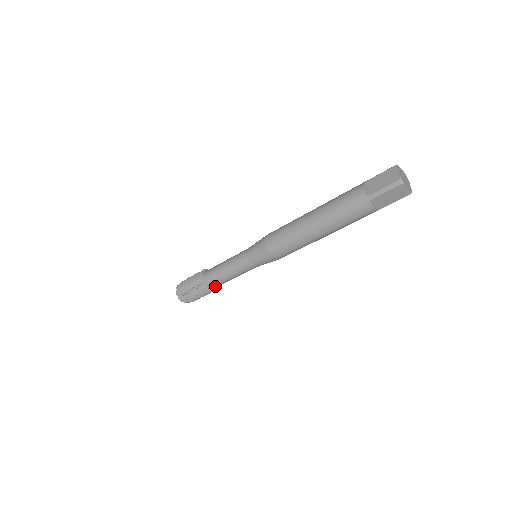
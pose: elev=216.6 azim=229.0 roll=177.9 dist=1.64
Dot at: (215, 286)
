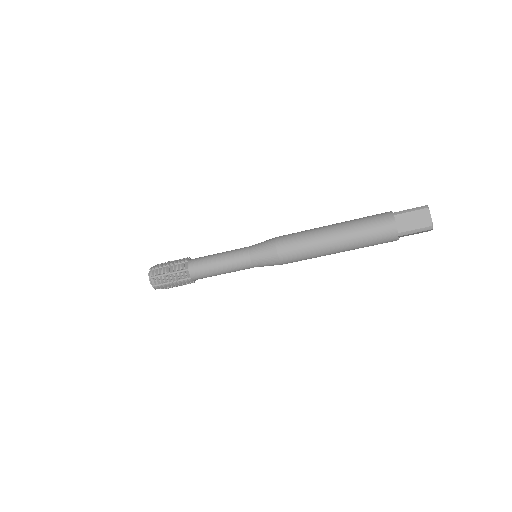
Dot at: (201, 278)
